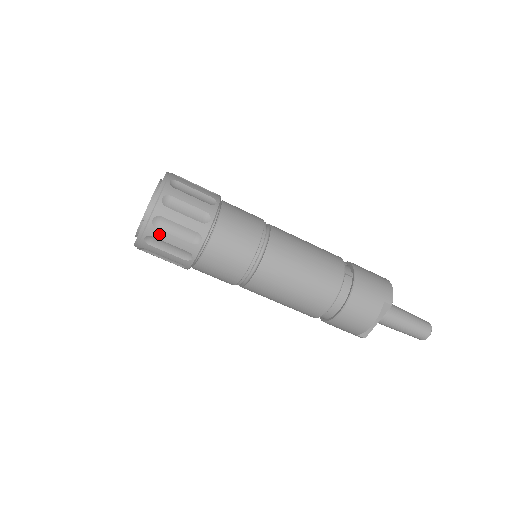
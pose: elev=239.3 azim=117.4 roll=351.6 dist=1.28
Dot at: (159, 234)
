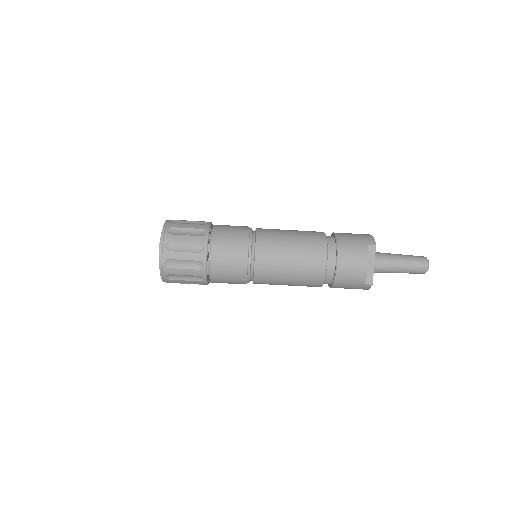
Dot at: (173, 255)
